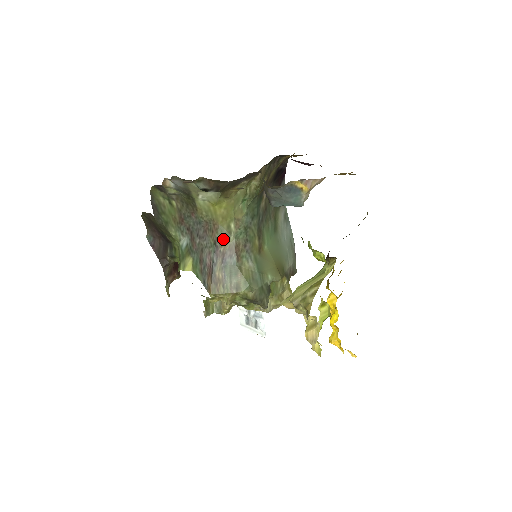
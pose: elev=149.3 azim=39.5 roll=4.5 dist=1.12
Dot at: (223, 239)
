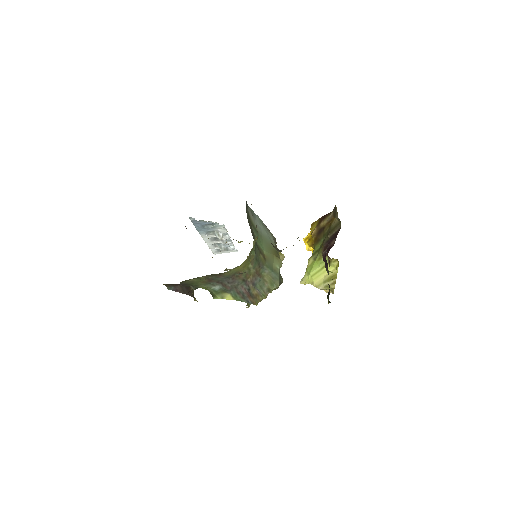
Dot at: (247, 275)
